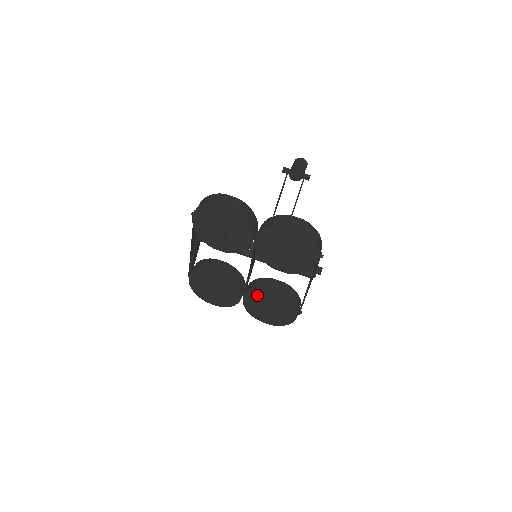
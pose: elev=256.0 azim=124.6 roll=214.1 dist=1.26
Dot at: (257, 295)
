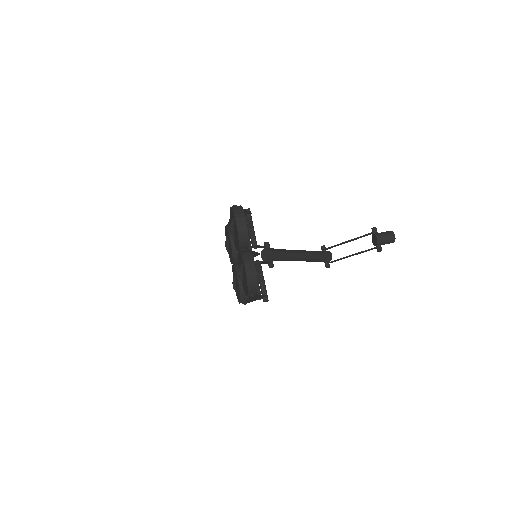
Dot at: (235, 272)
